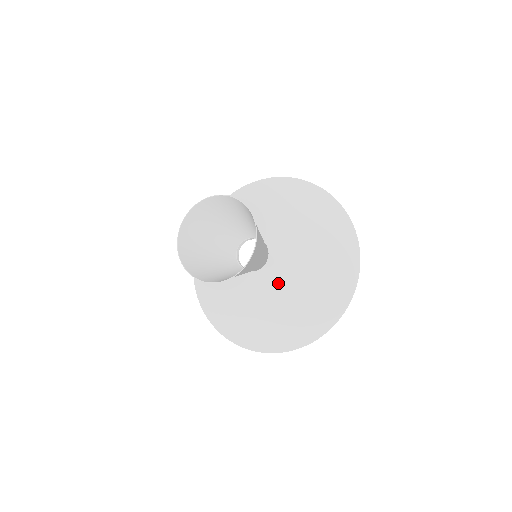
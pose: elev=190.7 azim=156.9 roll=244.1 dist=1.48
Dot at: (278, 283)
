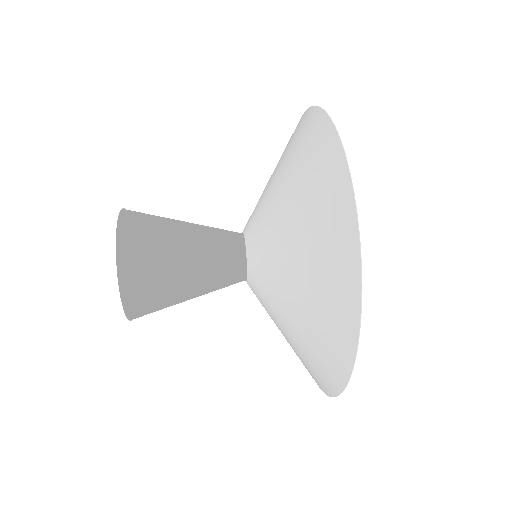
Dot at: occluded
